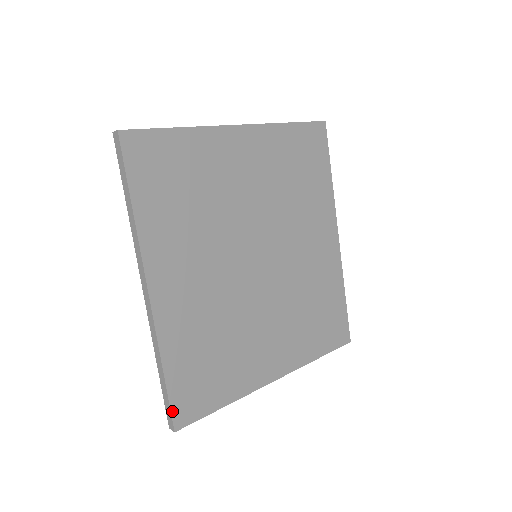
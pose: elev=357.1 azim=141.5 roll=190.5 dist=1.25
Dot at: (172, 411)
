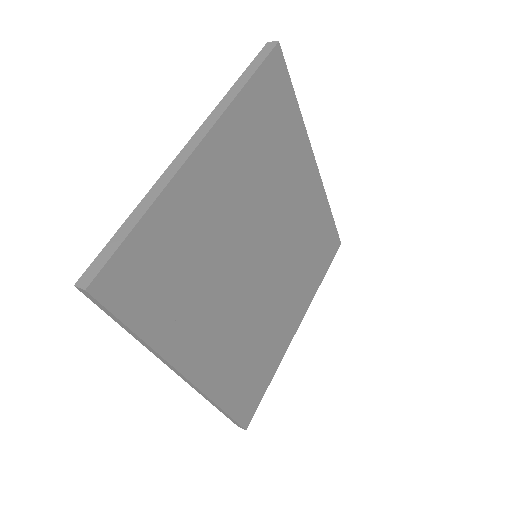
Dot at: (239, 423)
